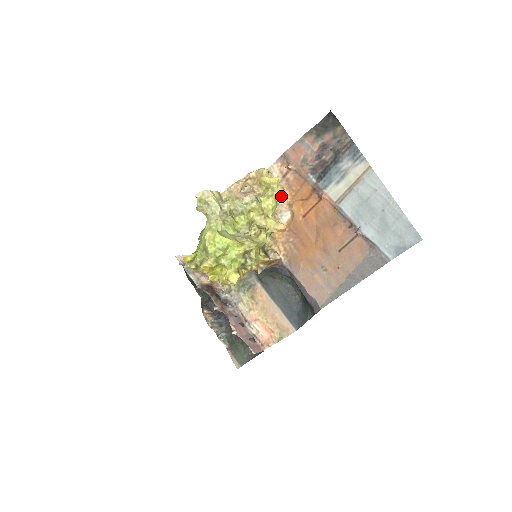
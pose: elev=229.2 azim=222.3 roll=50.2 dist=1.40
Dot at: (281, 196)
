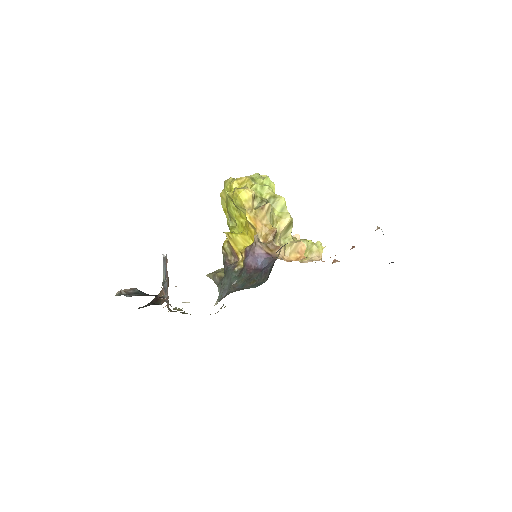
Dot at: (317, 253)
